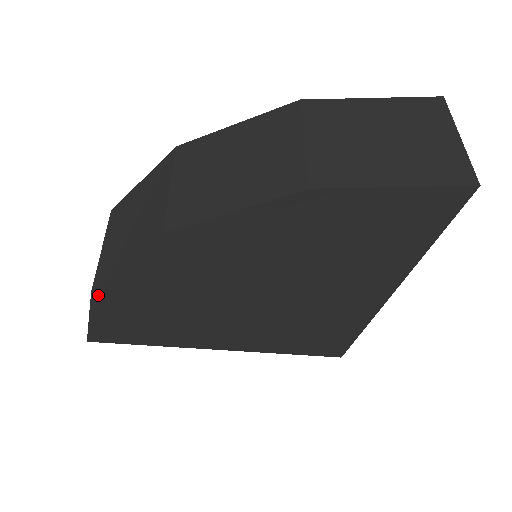
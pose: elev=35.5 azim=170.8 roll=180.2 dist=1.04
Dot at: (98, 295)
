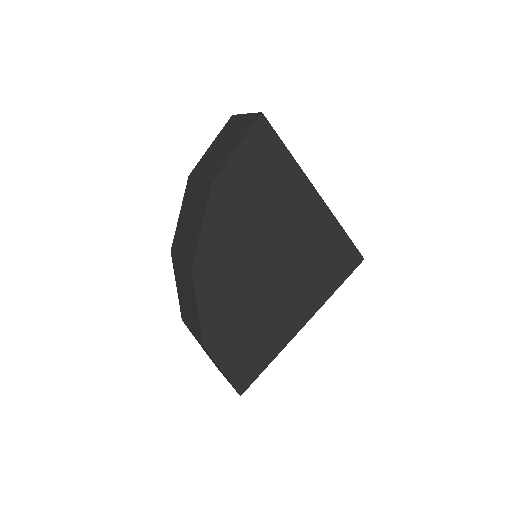
Dot at: (208, 345)
